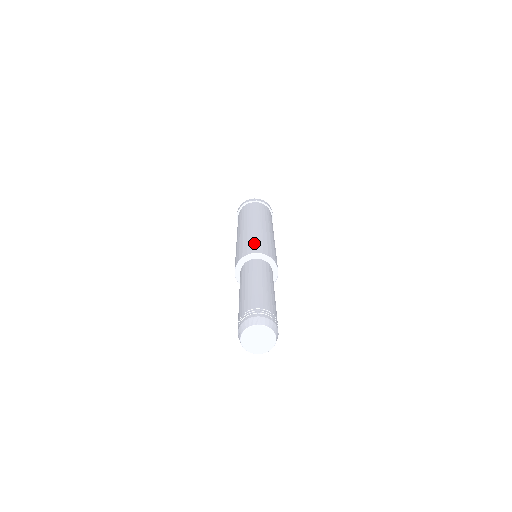
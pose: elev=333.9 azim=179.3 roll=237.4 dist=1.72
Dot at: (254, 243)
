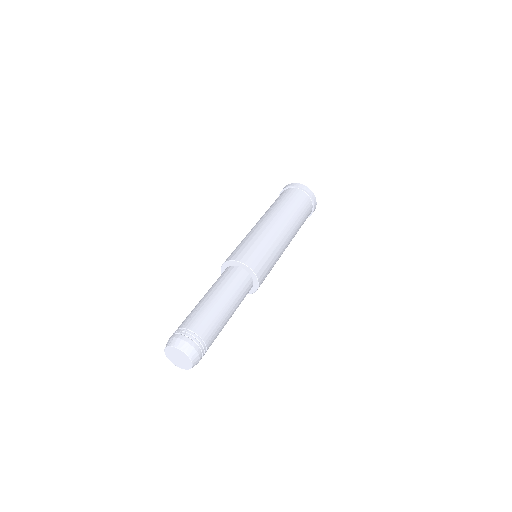
Dot at: (238, 248)
